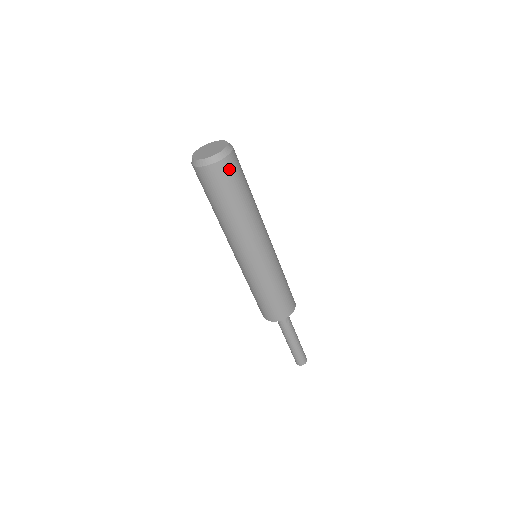
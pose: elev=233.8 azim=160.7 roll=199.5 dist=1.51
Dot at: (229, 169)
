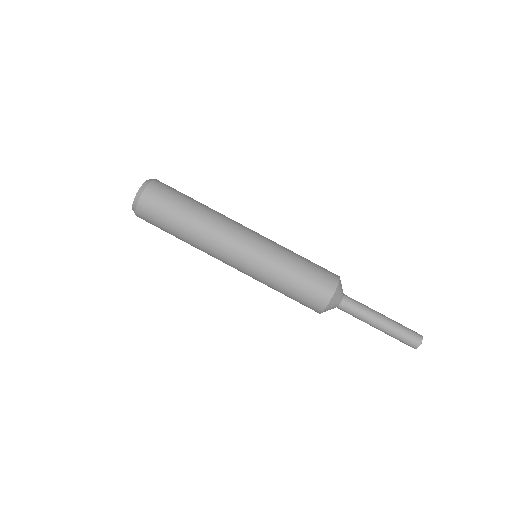
Dot at: (167, 185)
